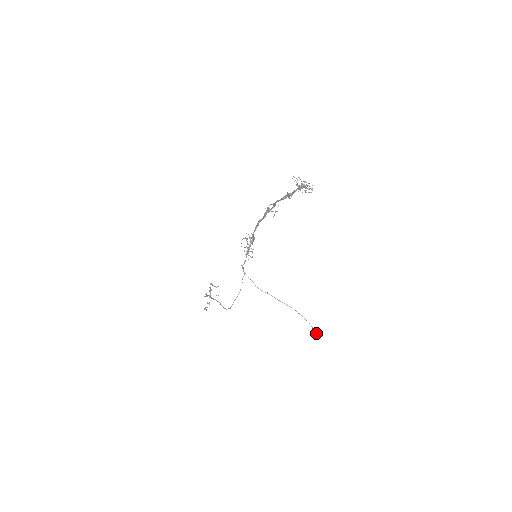
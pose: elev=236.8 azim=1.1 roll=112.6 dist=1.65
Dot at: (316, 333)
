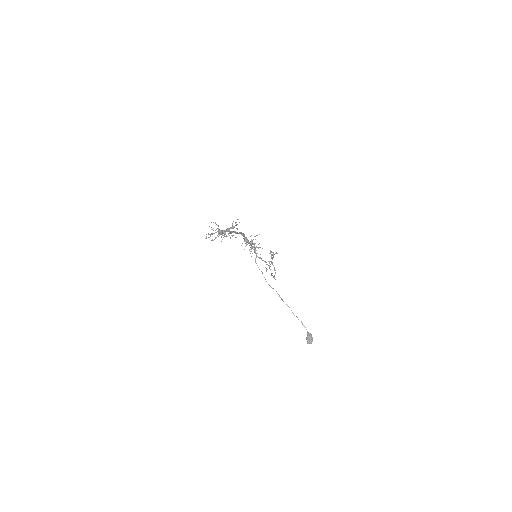
Dot at: (307, 339)
